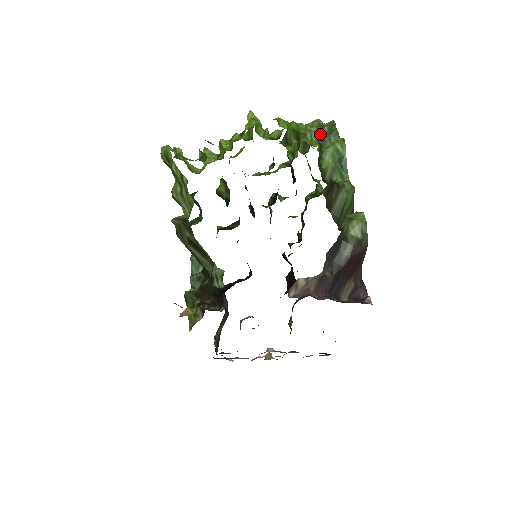
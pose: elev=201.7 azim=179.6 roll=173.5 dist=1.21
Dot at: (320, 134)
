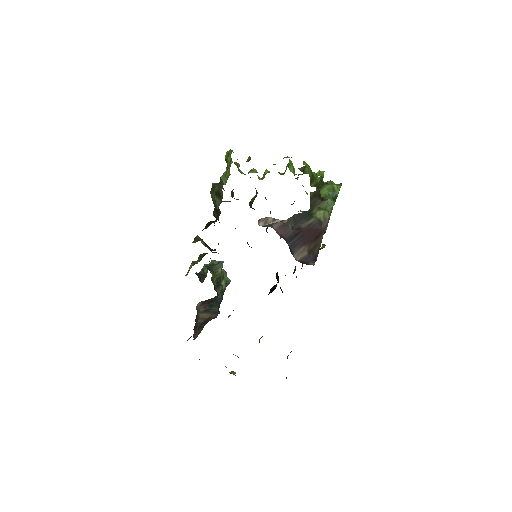
Dot at: occluded
